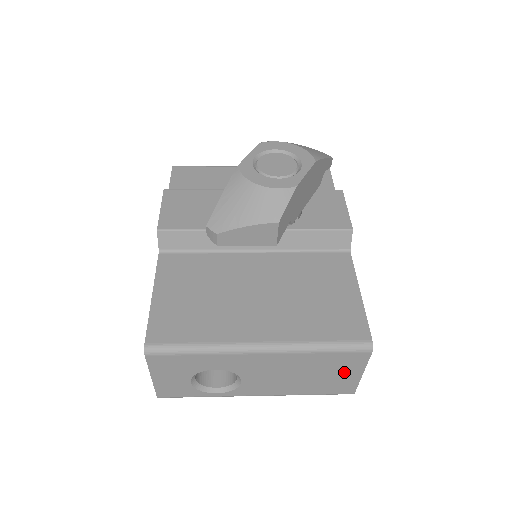
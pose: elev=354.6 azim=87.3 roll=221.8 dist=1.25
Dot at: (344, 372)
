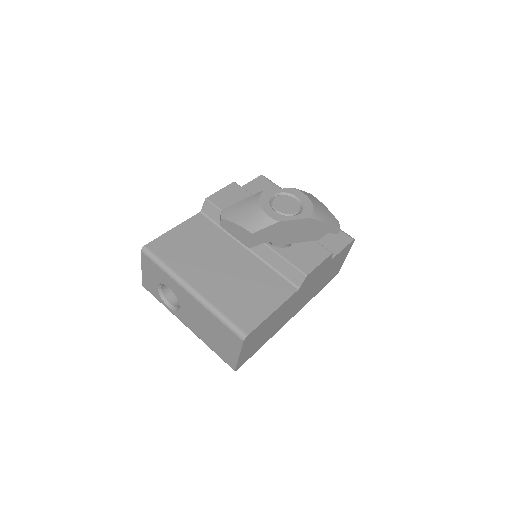
Dot at: (229, 346)
